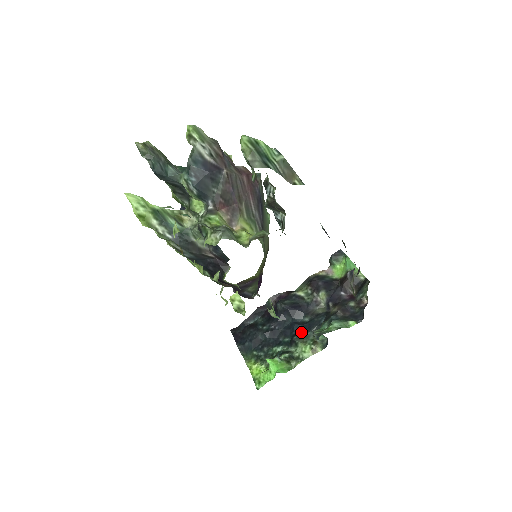
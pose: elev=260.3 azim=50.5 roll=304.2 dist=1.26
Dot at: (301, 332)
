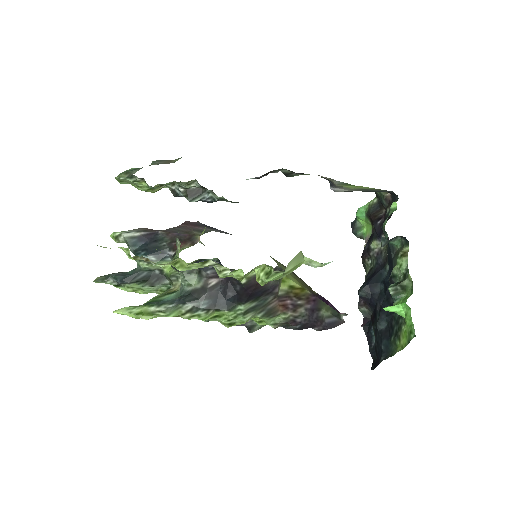
Dot at: occluded
